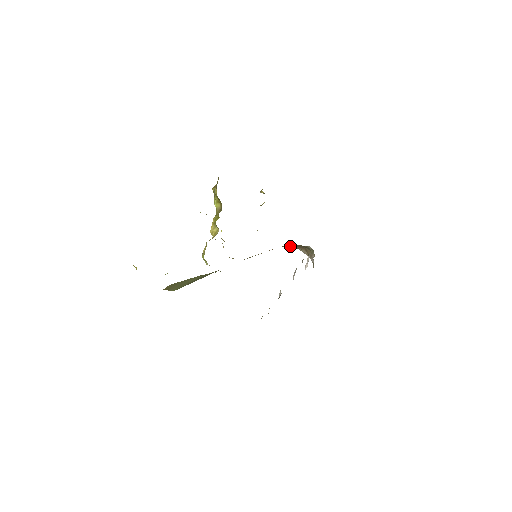
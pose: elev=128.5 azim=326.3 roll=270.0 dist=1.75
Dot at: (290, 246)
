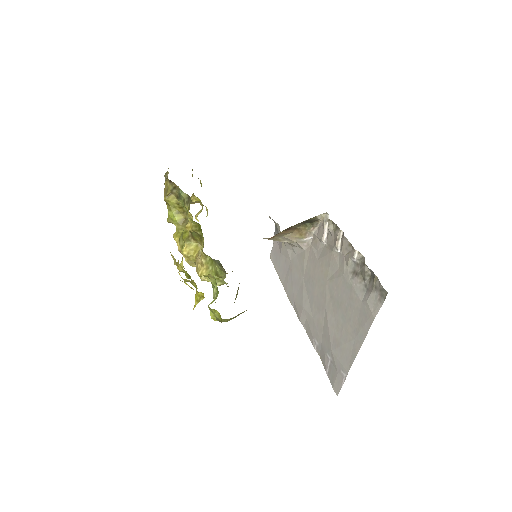
Dot at: (276, 235)
